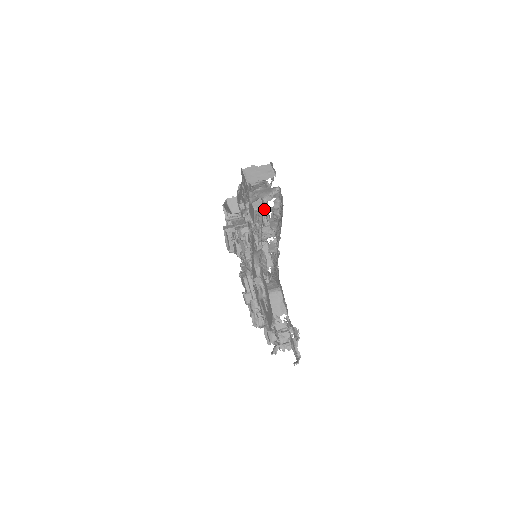
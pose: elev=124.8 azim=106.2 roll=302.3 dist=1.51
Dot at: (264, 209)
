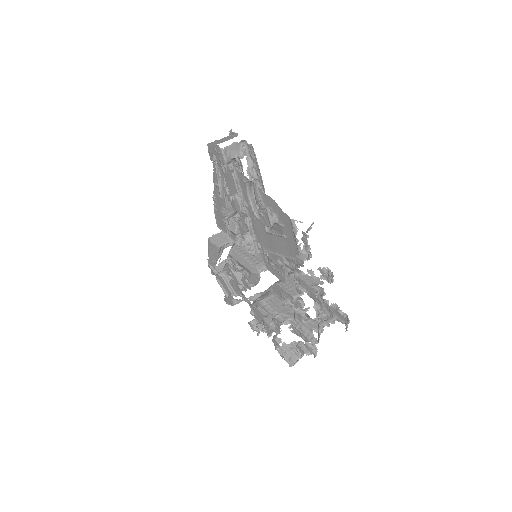
Dot at: (241, 170)
